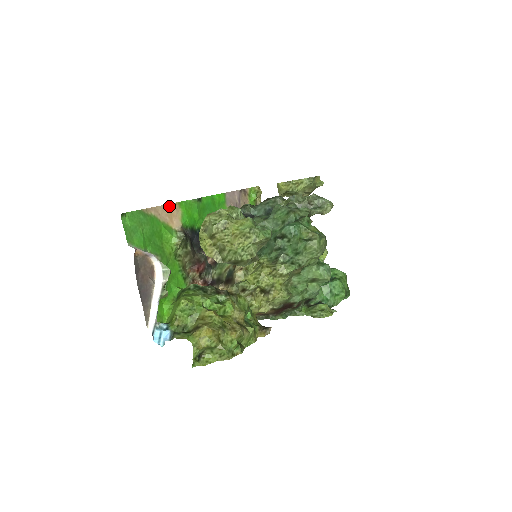
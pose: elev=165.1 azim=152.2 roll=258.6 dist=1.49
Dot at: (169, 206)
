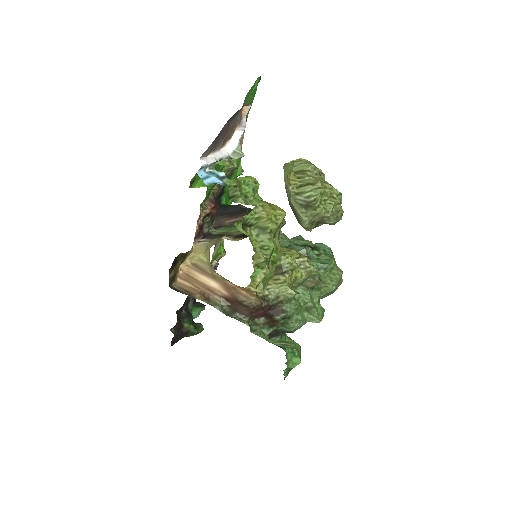
Dot at: (242, 141)
